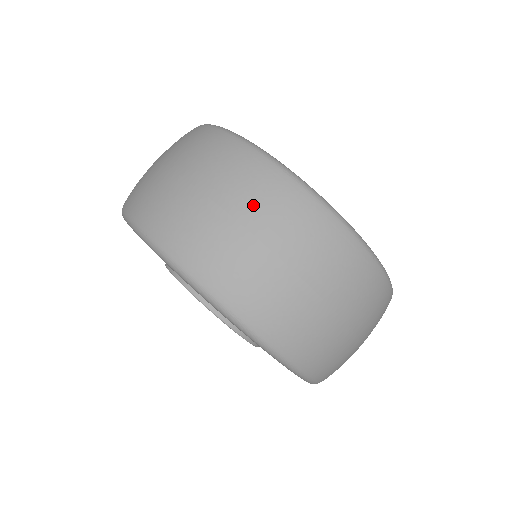
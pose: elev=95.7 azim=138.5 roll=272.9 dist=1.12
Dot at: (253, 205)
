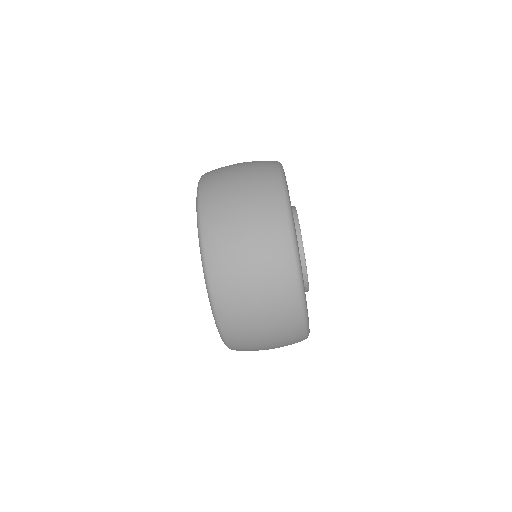
Dot at: (280, 343)
